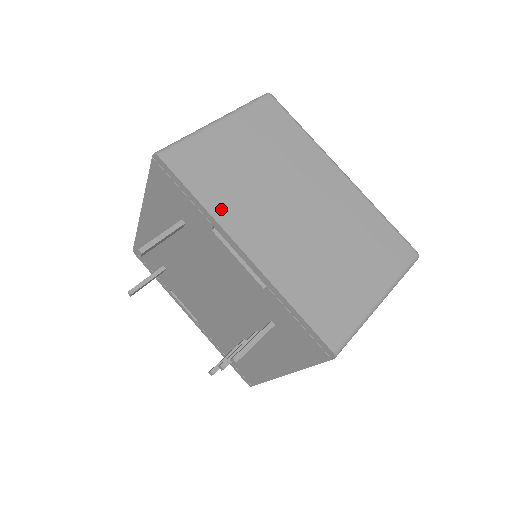
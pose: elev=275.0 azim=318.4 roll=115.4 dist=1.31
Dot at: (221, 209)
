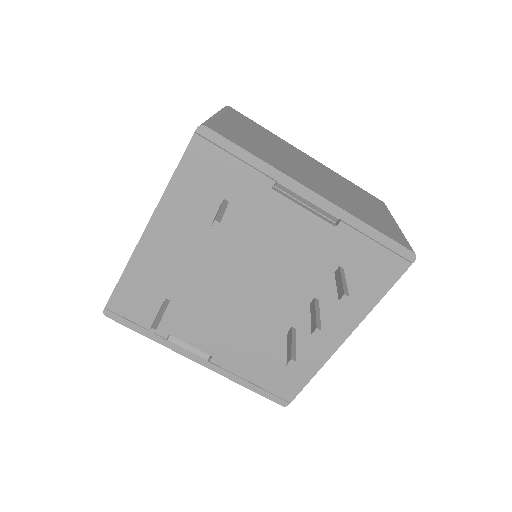
Dot at: (276, 165)
